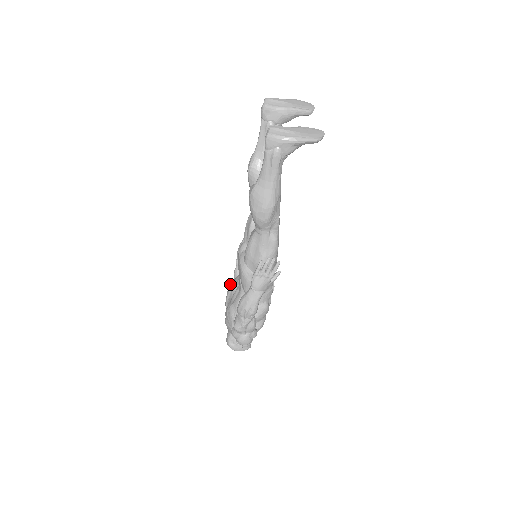
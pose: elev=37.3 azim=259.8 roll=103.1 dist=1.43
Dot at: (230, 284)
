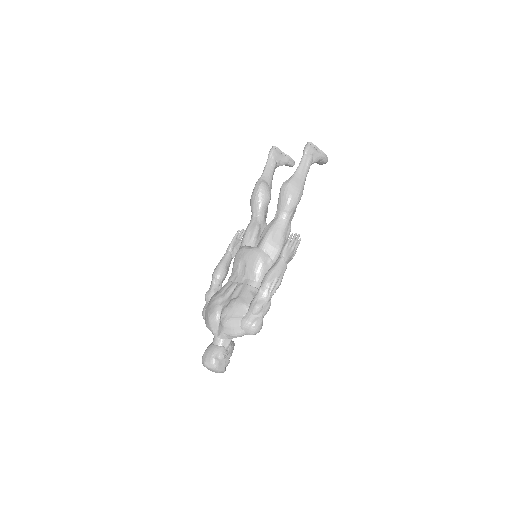
Dot at: (216, 294)
